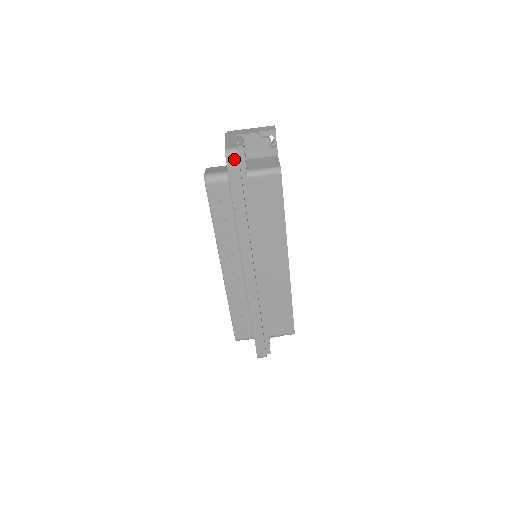
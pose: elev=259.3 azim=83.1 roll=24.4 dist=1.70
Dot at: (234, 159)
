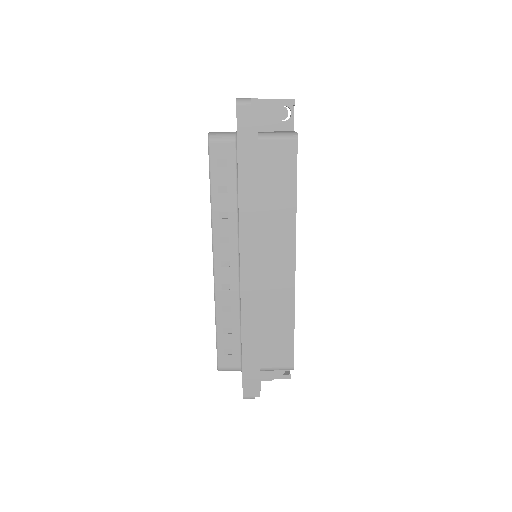
Dot at: (246, 110)
